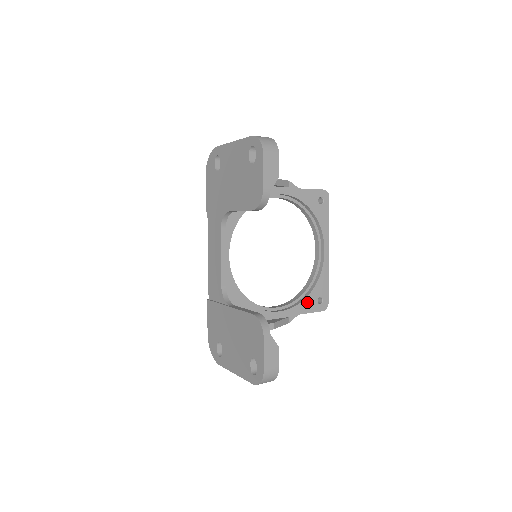
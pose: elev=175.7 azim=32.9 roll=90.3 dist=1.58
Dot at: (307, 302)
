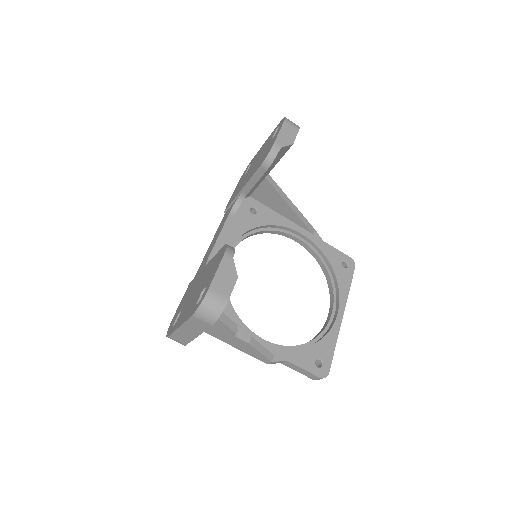
Dot at: (302, 354)
